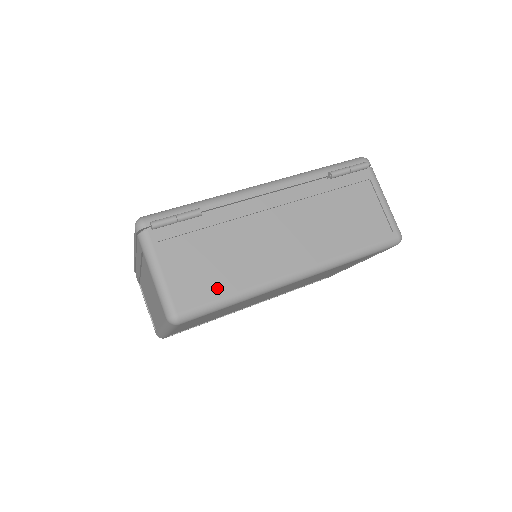
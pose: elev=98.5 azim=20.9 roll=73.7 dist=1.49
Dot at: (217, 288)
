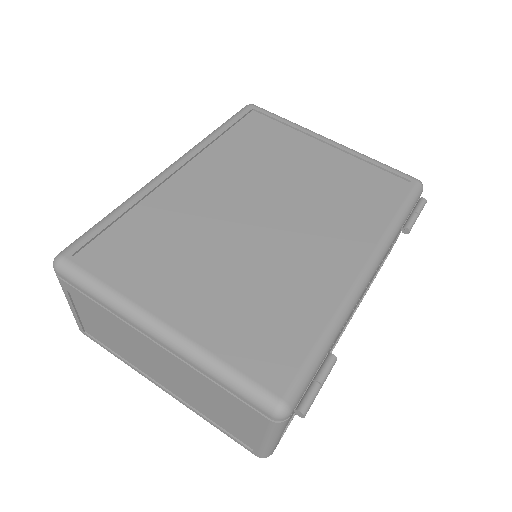
Dot at: occluded
